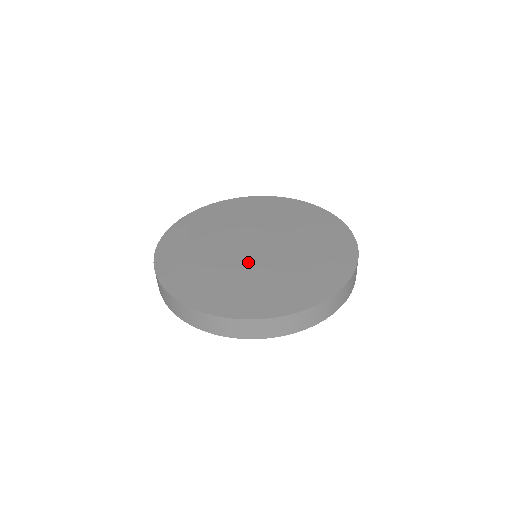
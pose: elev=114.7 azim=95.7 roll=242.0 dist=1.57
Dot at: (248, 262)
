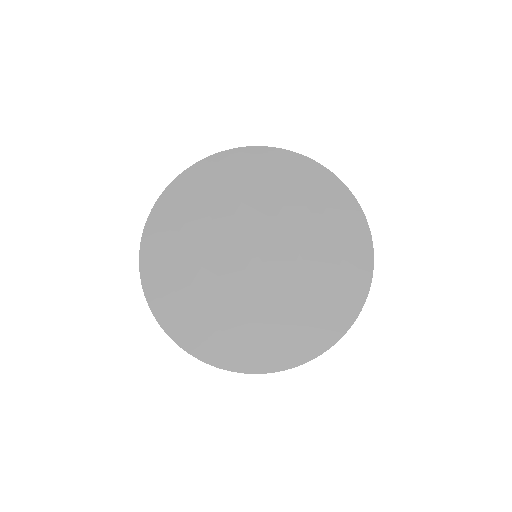
Dot at: (231, 273)
